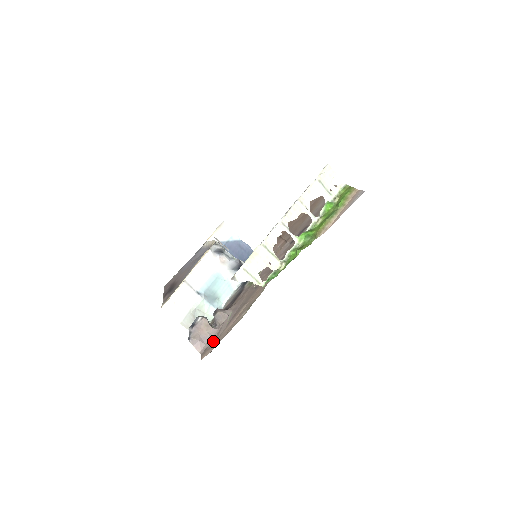
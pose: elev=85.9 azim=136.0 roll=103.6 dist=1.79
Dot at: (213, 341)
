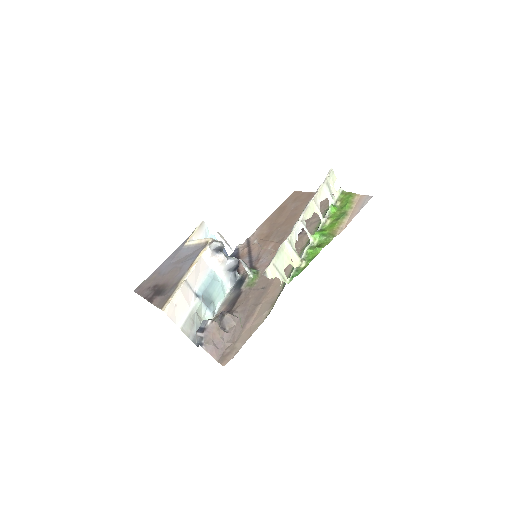
Dot at: (229, 346)
